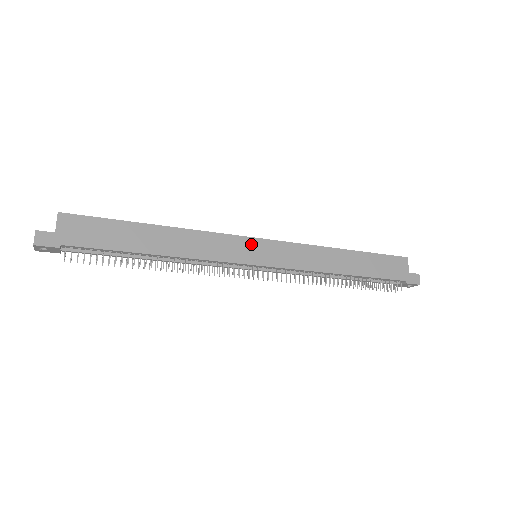
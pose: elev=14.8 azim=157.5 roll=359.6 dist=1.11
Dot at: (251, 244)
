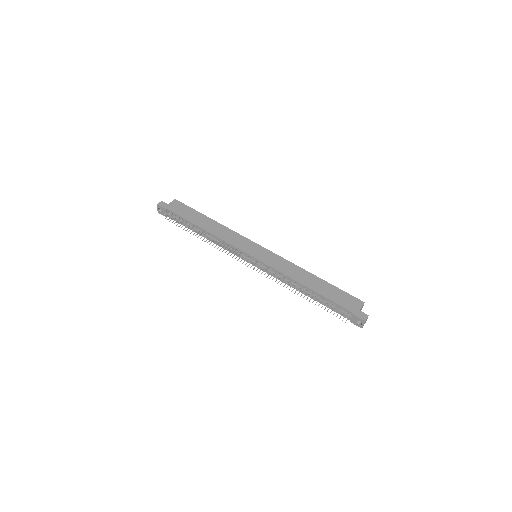
Dot at: (255, 246)
